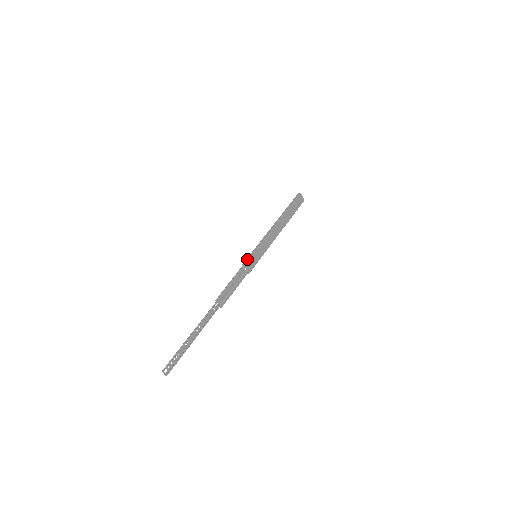
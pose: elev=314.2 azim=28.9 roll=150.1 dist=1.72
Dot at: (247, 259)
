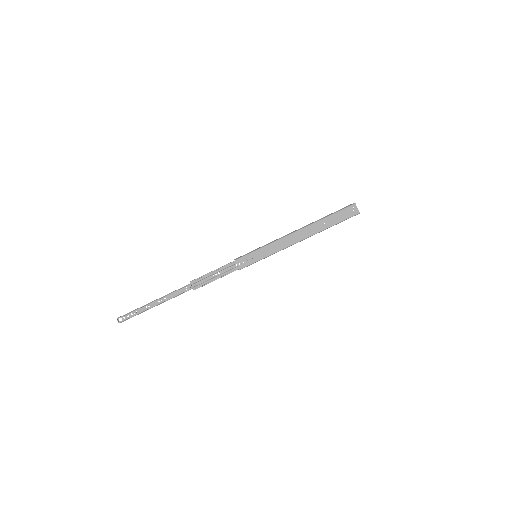
Dot at: (242, 256)
